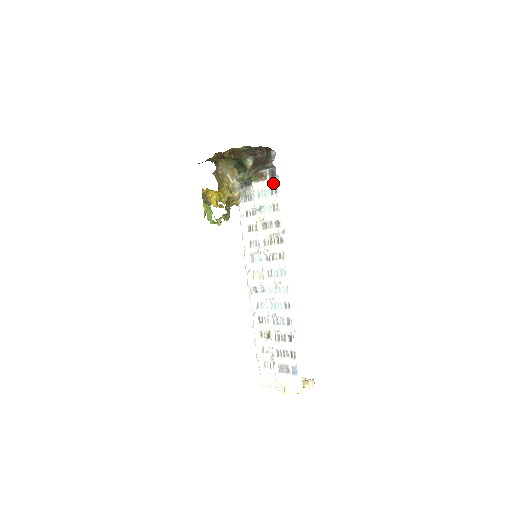
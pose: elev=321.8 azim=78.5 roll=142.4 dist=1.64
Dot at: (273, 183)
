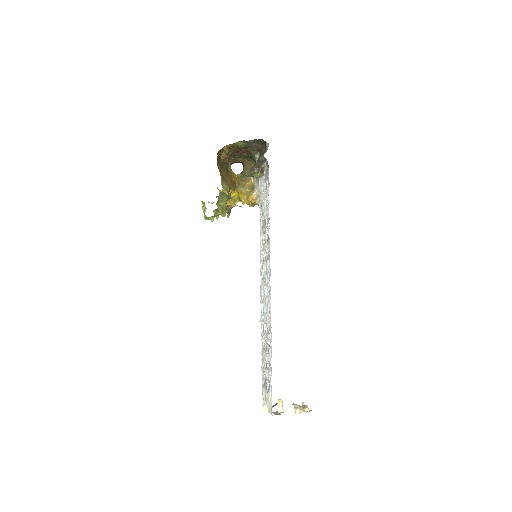
Dot at: (266, 177)
